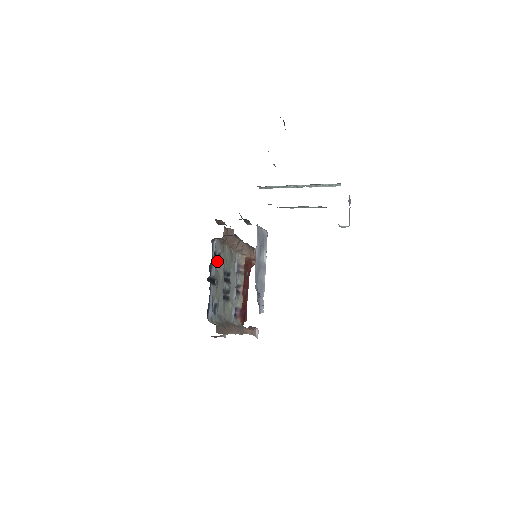
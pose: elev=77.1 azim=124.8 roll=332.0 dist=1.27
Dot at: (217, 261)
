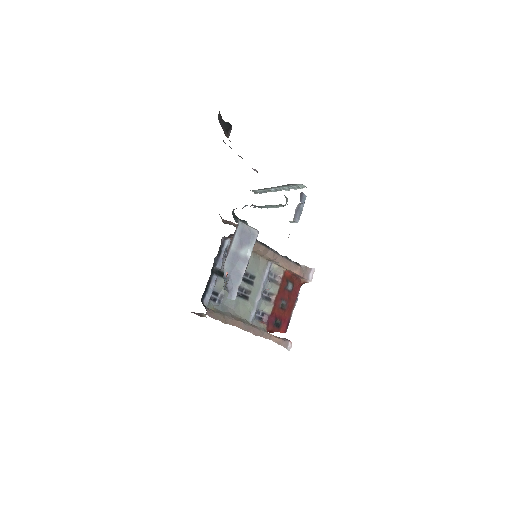
Dot at: occluded
